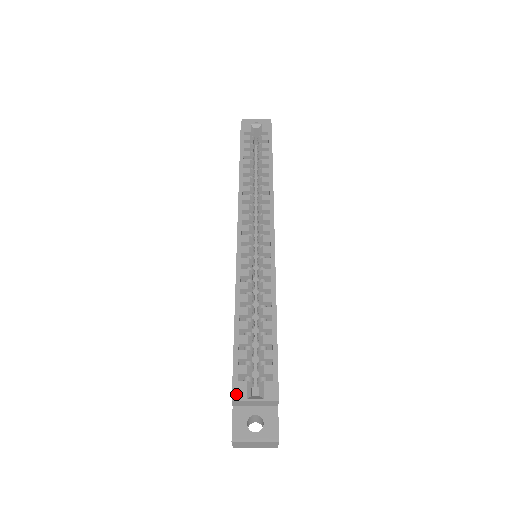
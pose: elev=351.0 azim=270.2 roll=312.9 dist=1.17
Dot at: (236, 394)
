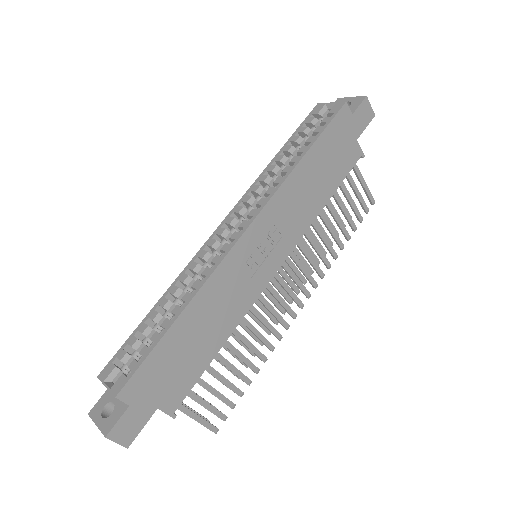
Dot at: (102, 373)
